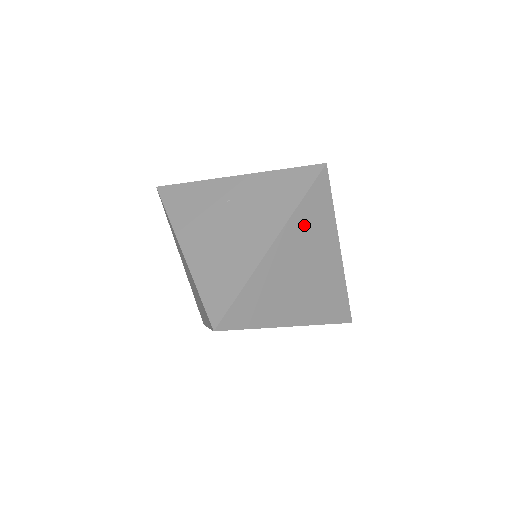
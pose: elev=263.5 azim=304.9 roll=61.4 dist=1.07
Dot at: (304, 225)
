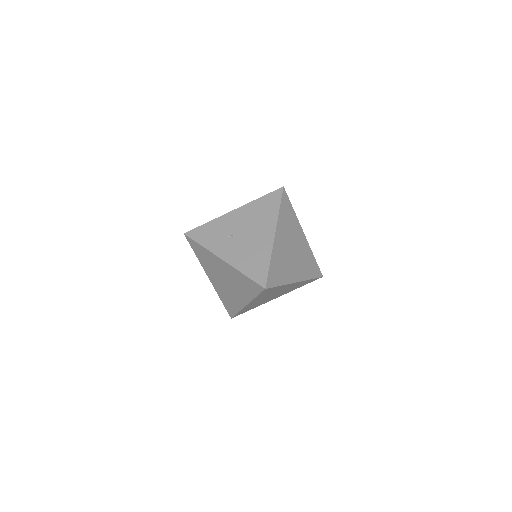
Dot at: (263, 296)
